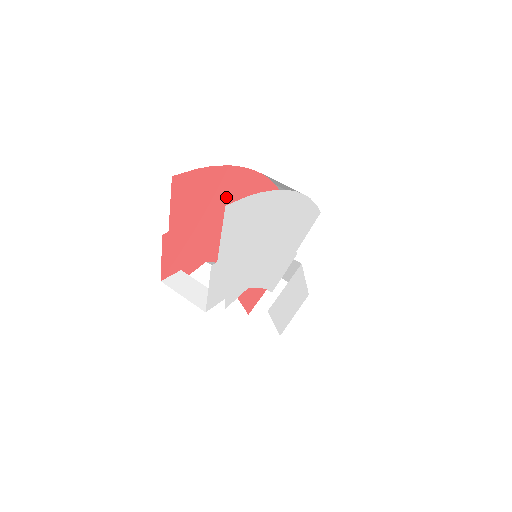
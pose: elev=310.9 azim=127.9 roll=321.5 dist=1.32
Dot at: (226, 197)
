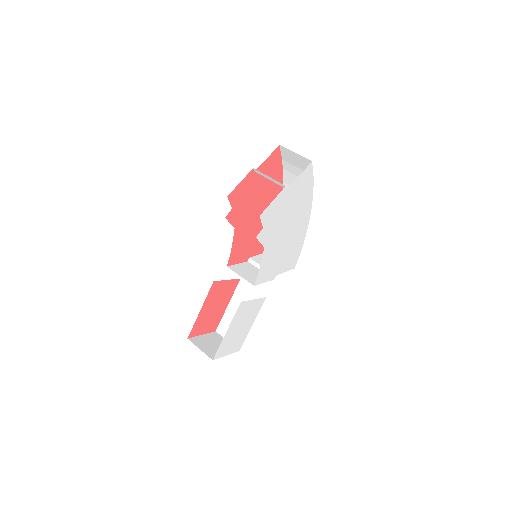
Dot at: (268, 201)
